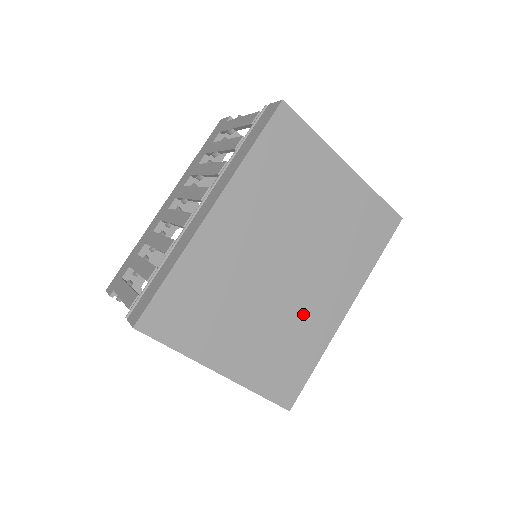
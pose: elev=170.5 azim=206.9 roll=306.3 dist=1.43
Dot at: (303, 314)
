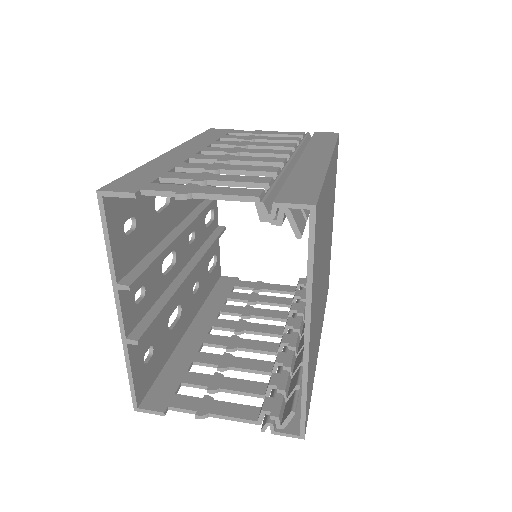
Dot at: occluded
